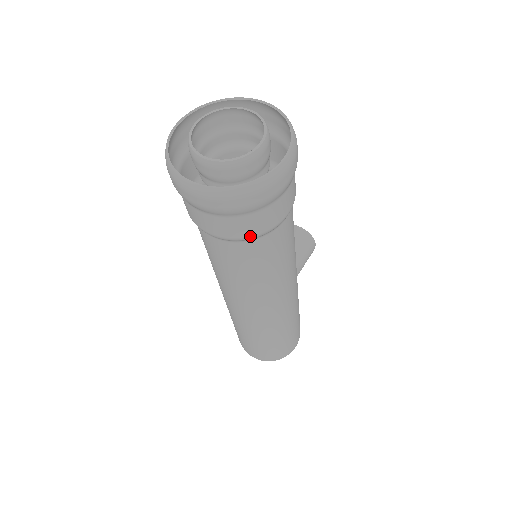
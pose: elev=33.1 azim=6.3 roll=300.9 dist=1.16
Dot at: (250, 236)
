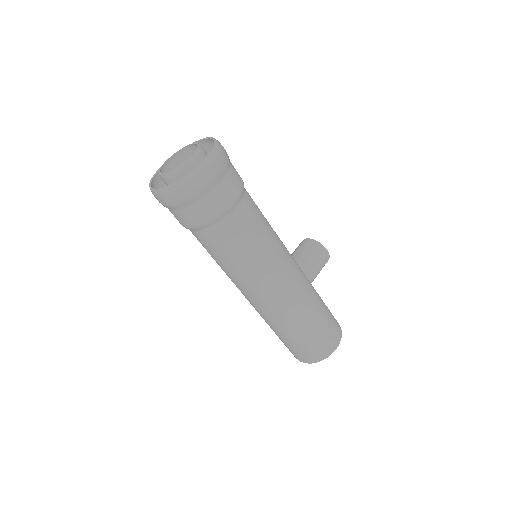
Dot at: (208, 220)
